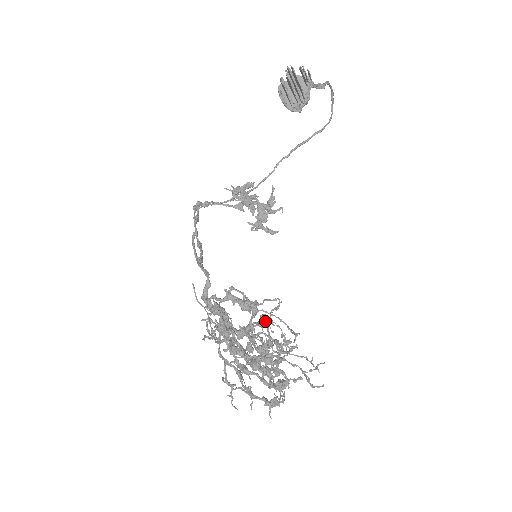
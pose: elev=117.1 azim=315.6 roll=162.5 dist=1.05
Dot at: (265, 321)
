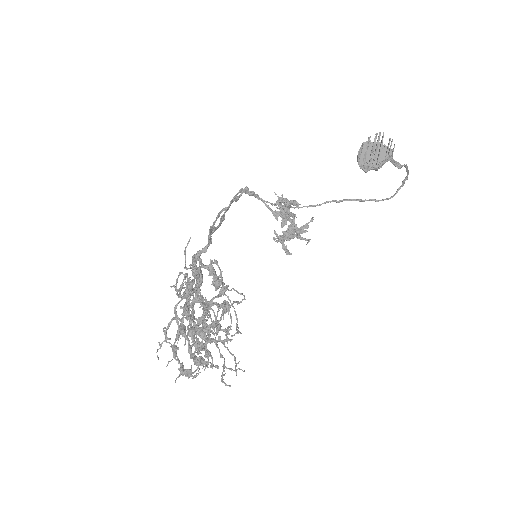
Dot at: occluded
